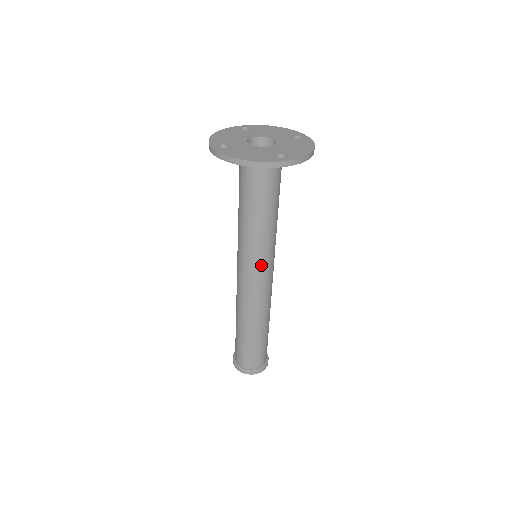
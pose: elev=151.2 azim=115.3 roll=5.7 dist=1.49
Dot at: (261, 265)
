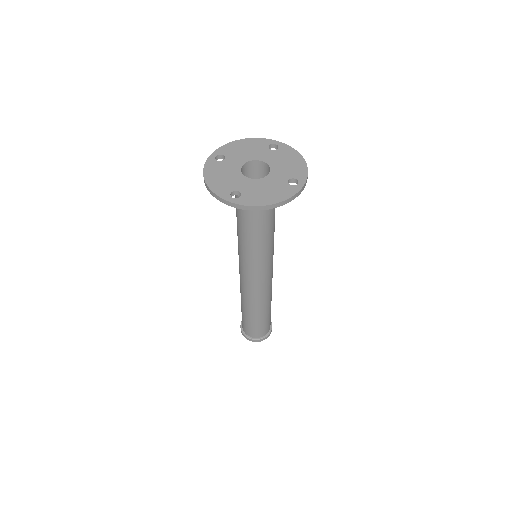
Dot at: (270, 263)
